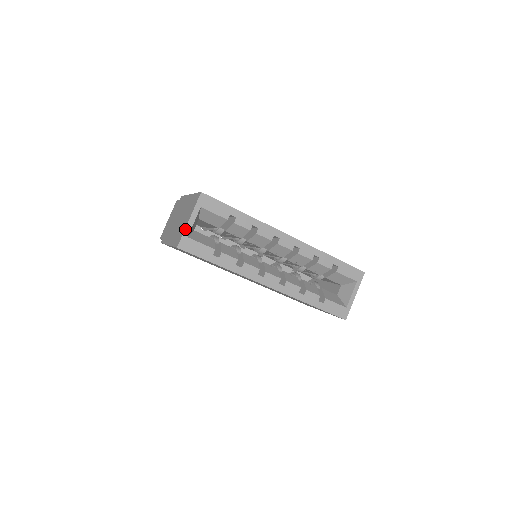
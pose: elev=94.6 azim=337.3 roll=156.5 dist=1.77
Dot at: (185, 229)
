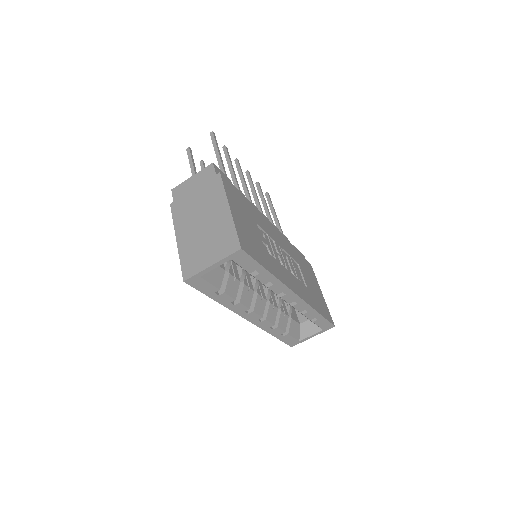
Dot at: (202, 271)
